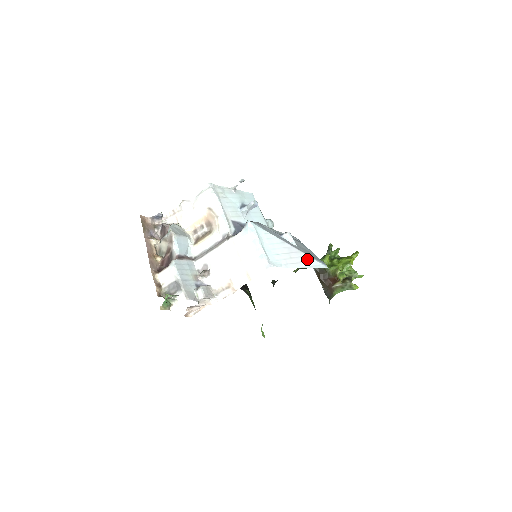
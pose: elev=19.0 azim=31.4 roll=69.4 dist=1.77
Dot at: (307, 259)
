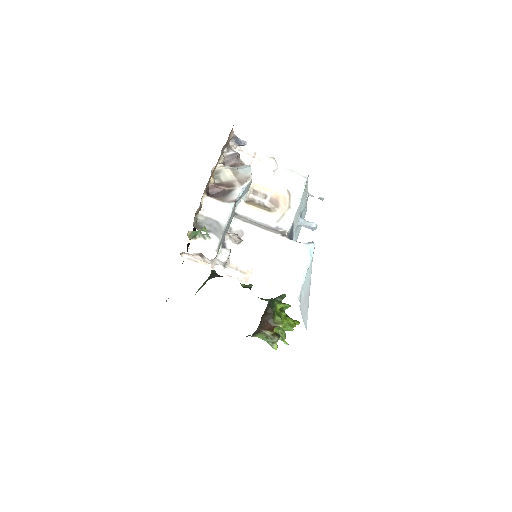
Dot at: (307, 312)
